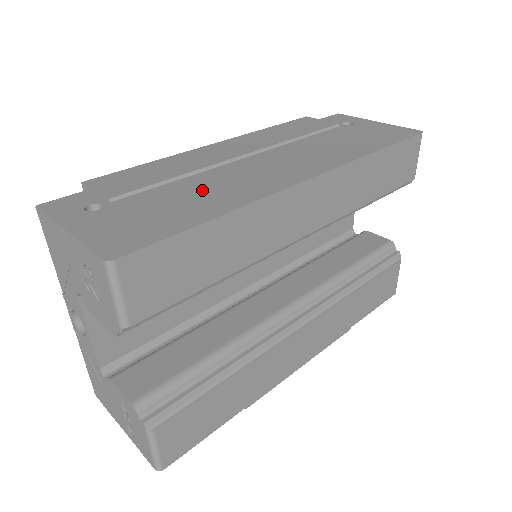
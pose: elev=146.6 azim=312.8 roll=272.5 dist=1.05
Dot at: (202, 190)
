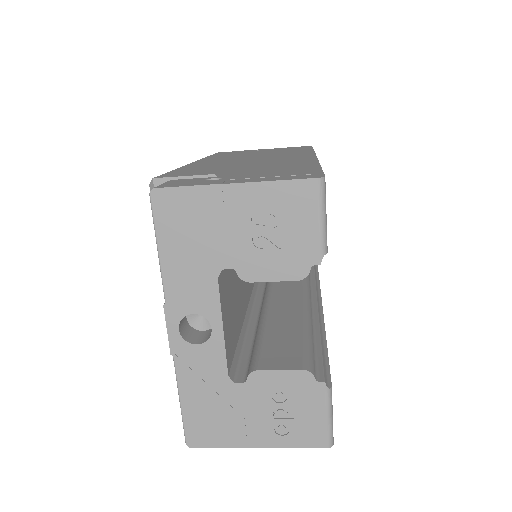
Dot at: (267, 165)
